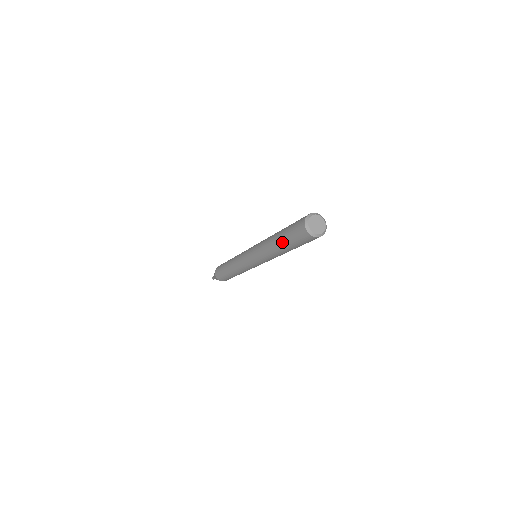
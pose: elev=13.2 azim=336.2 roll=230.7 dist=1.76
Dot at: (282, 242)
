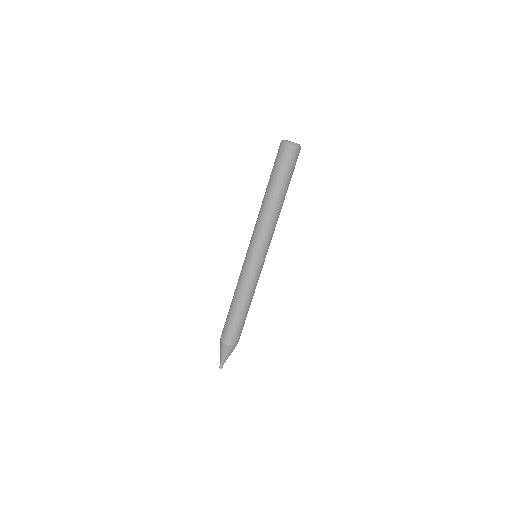
Dot at: (274, 185)
